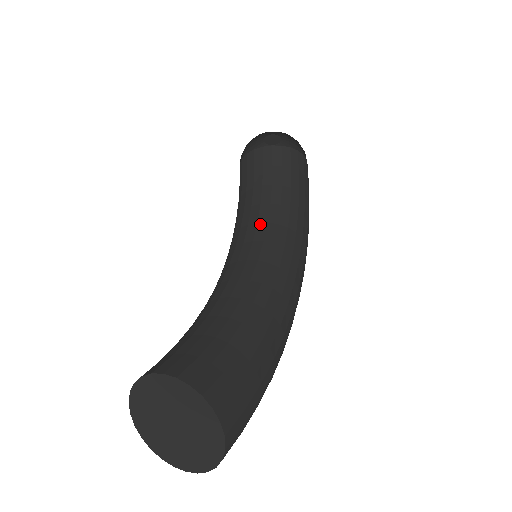
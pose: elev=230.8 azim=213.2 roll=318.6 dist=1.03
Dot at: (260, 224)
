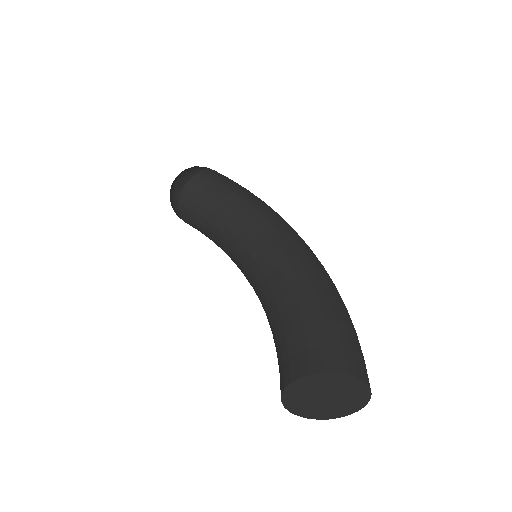
Dot at: (233, 241)
